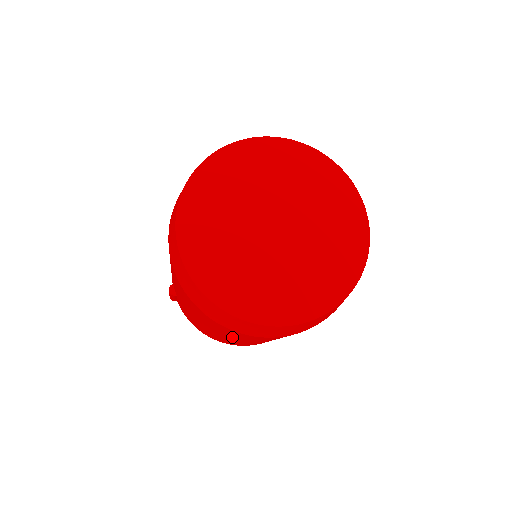
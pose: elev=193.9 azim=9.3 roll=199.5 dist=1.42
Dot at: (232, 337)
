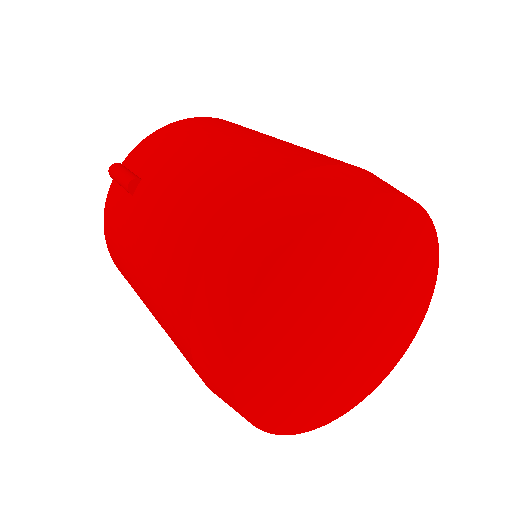
Dot at: (160, 323)
